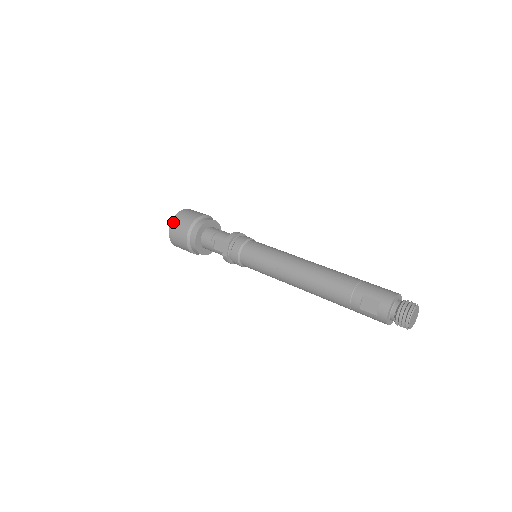
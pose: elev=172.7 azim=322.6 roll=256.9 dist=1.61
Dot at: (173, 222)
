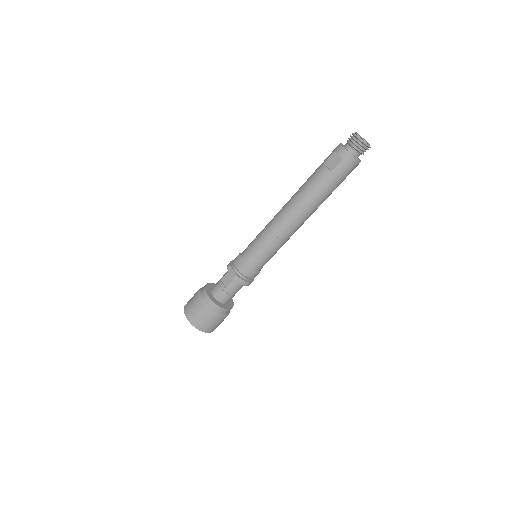
Dot at: (185, 309)
